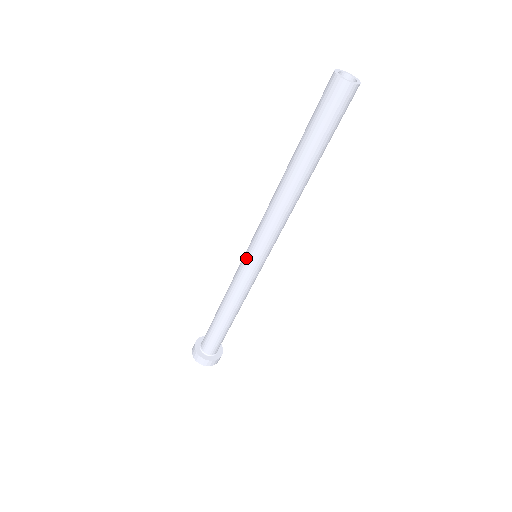
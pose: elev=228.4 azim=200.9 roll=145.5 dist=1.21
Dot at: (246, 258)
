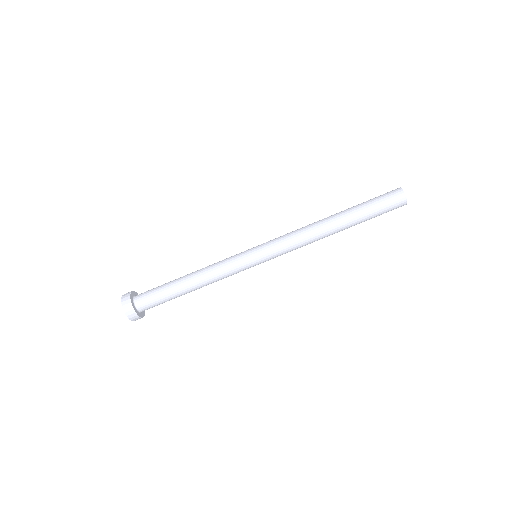
Dot at: (251, 248)
